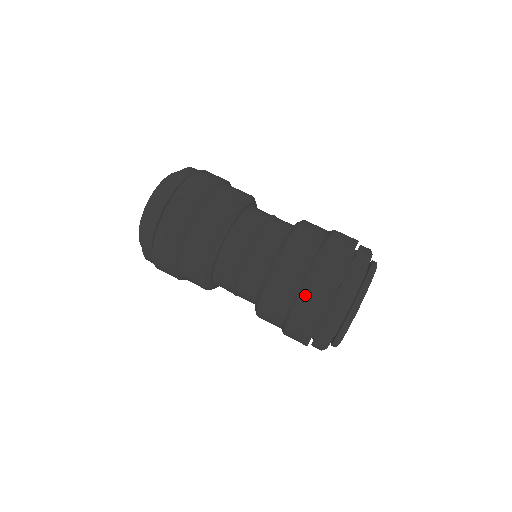
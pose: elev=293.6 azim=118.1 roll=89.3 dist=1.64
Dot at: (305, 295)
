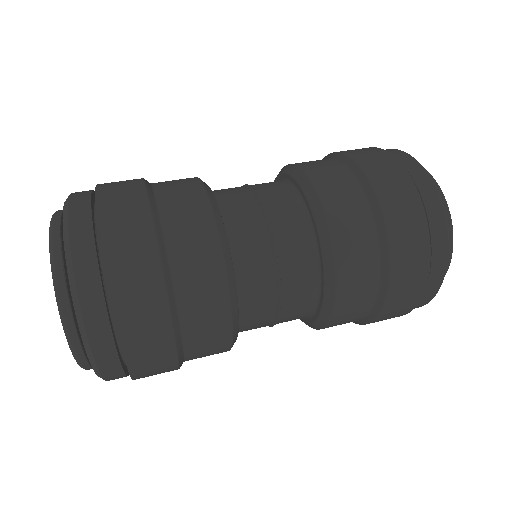
Dot at: (365, 163)
